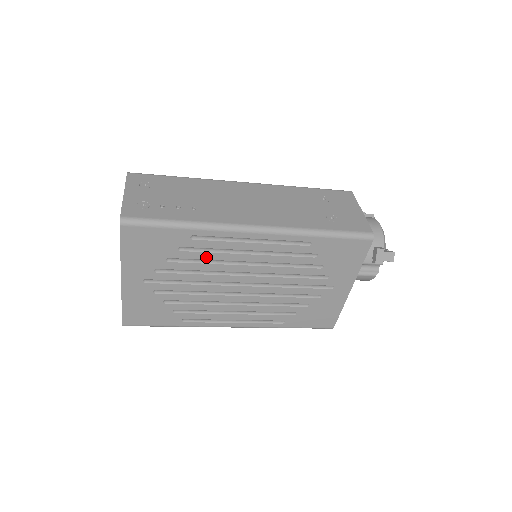
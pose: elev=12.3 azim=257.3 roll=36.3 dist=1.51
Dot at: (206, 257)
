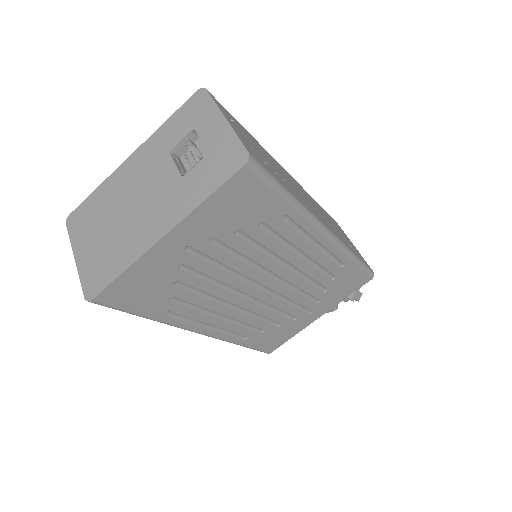
Dot at: (269, 244)
